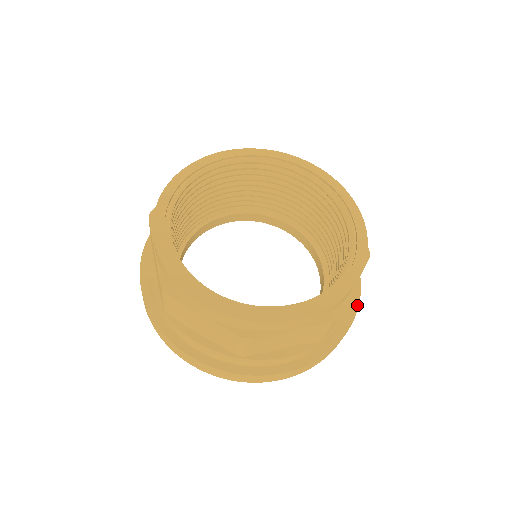
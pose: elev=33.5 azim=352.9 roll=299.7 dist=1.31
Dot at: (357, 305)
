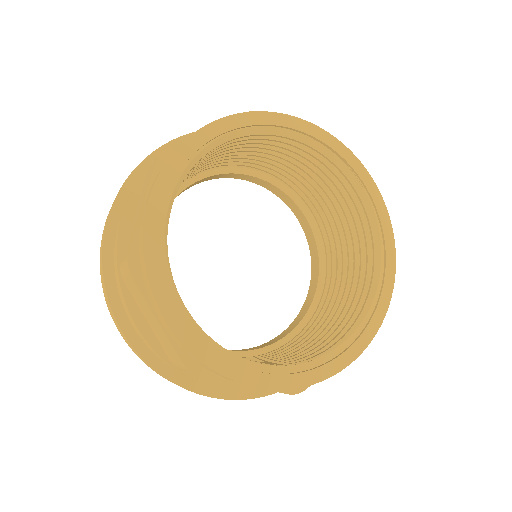
Dot at: occluded
